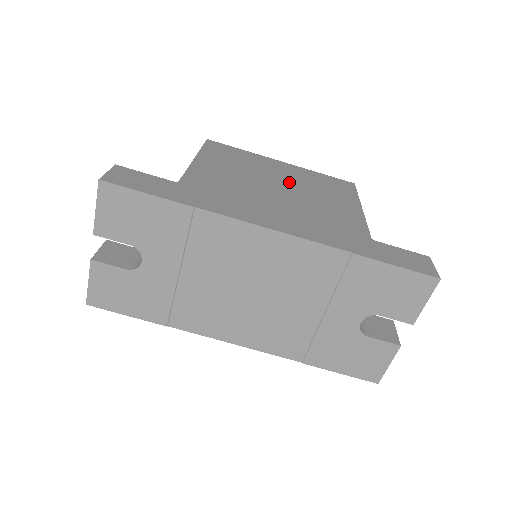
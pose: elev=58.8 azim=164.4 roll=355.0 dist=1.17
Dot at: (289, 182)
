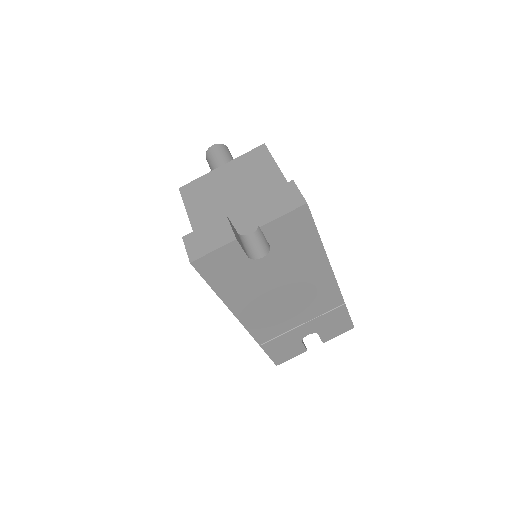
Dot at: occluded
